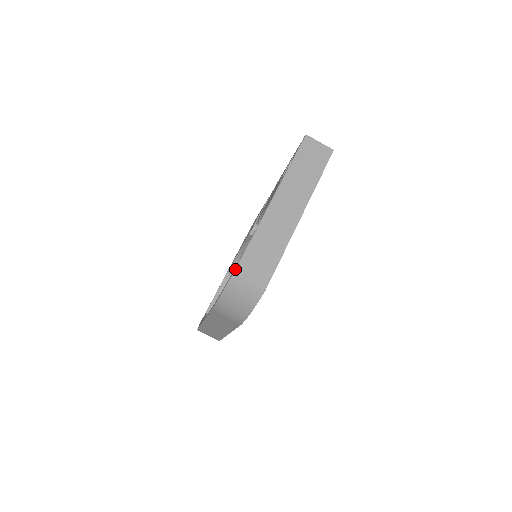
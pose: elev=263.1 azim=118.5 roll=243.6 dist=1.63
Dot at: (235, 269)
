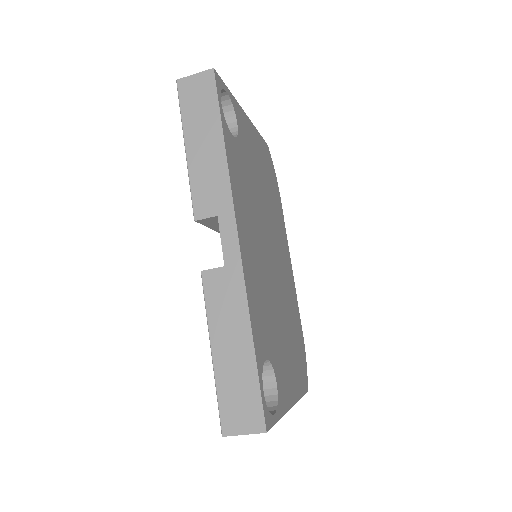
Dot at: occluded
